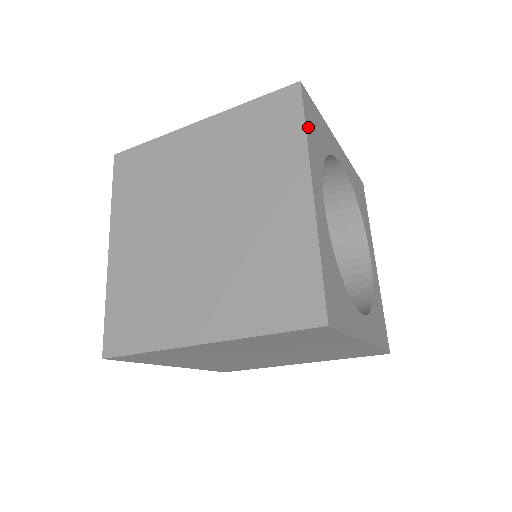
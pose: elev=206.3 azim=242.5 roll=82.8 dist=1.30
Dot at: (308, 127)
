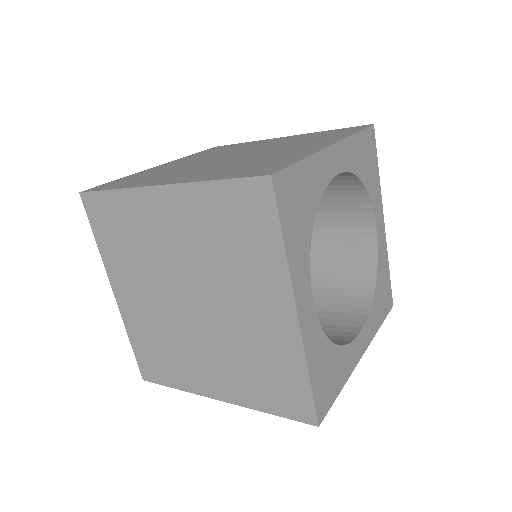
Dot at: (287, 231)
